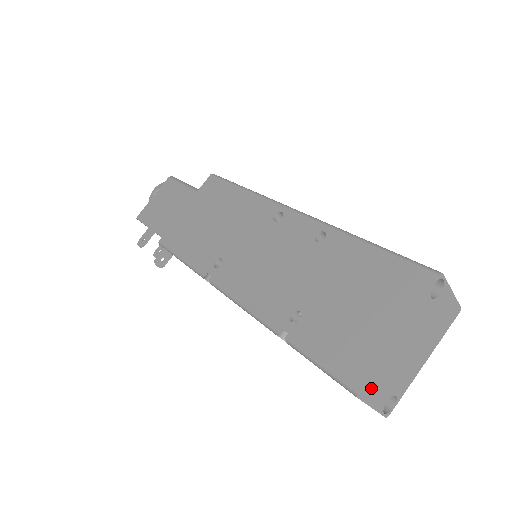
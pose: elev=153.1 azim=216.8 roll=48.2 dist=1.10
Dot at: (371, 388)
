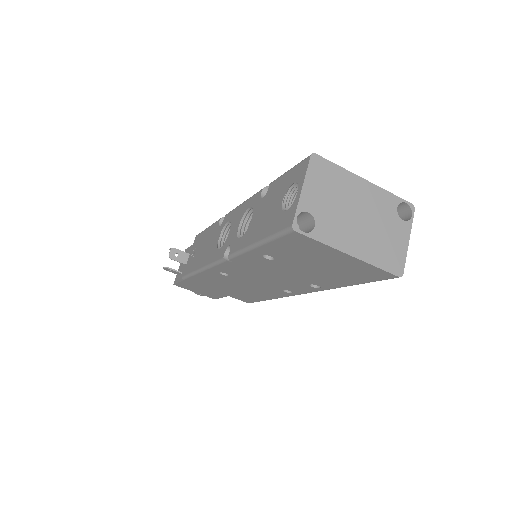
Dot at: (320, 173)
